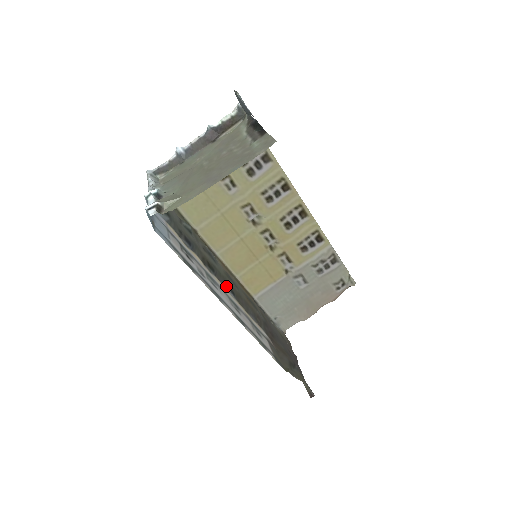
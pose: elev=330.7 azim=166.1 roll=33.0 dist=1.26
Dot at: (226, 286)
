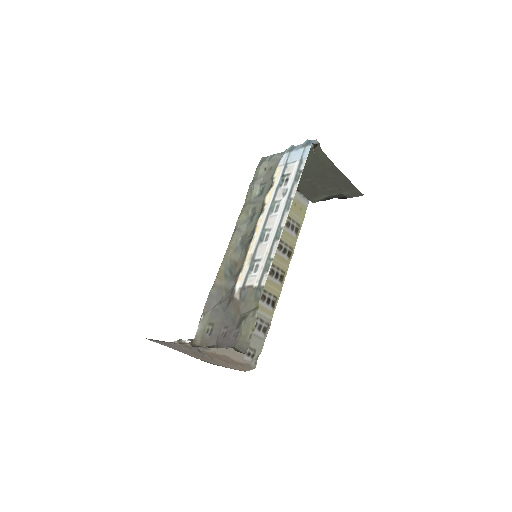
Dot at: (254, 231)
